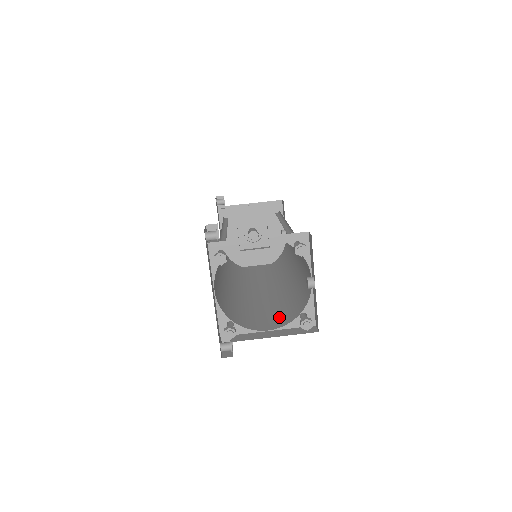
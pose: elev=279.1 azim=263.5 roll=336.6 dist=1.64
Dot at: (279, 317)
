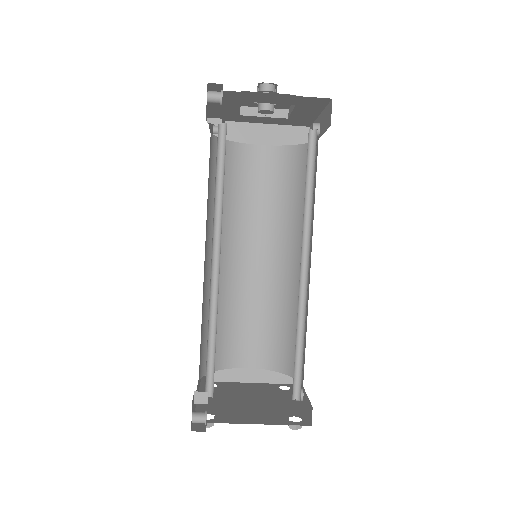
Dot at: (264, 345)
